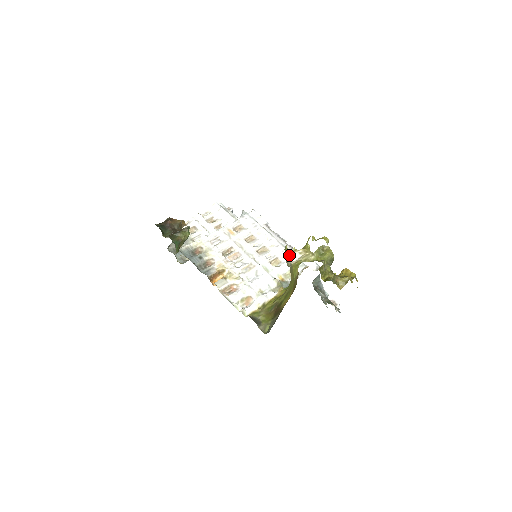
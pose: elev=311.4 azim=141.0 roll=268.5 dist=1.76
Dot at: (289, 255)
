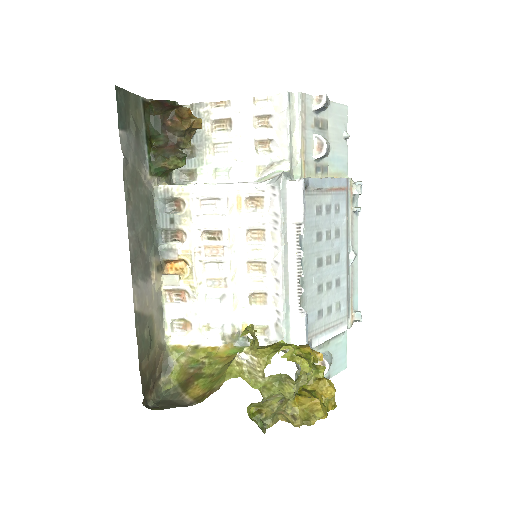
Dot at: occluded
